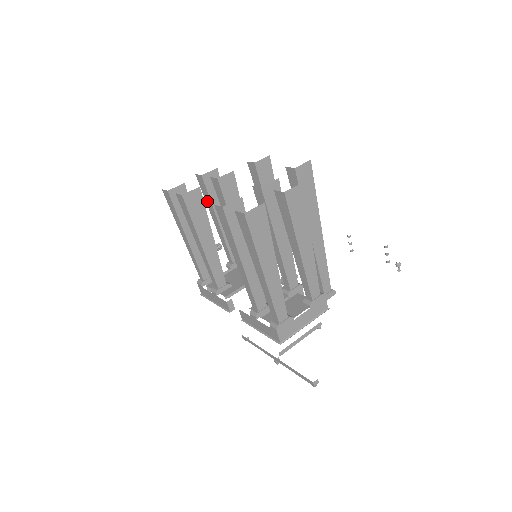
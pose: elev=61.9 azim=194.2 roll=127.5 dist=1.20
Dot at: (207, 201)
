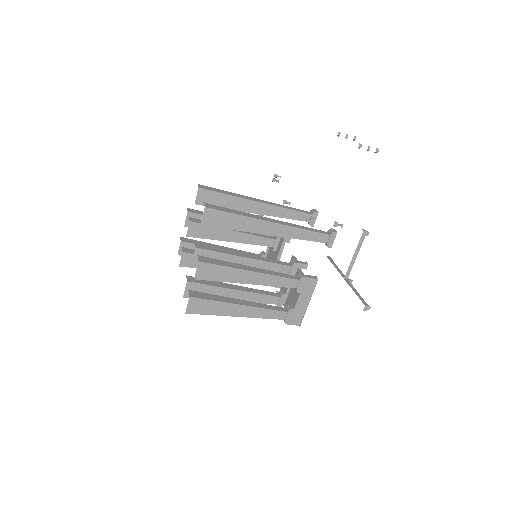
Dot at: occluded
